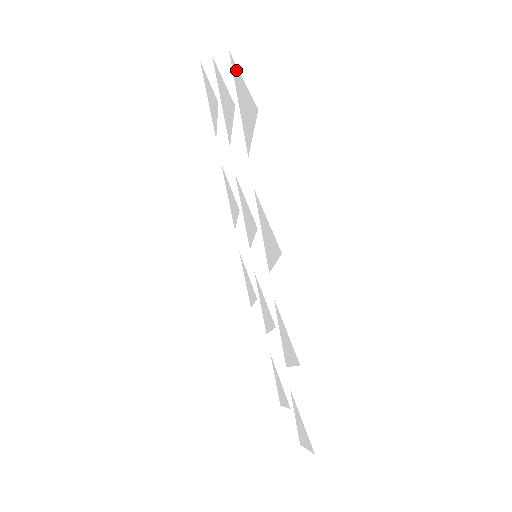
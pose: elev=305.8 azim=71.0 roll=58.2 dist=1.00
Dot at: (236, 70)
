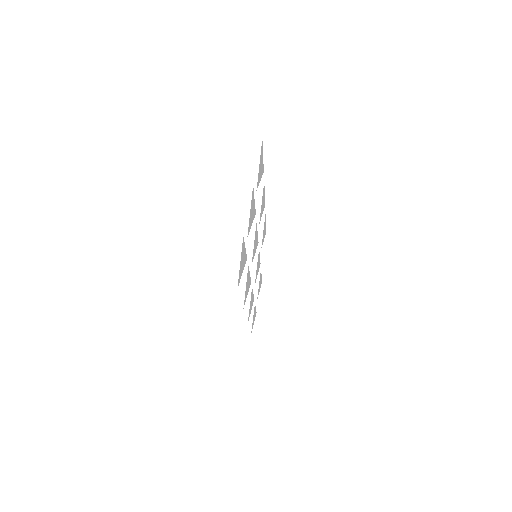
Dot at: (242, 249)
